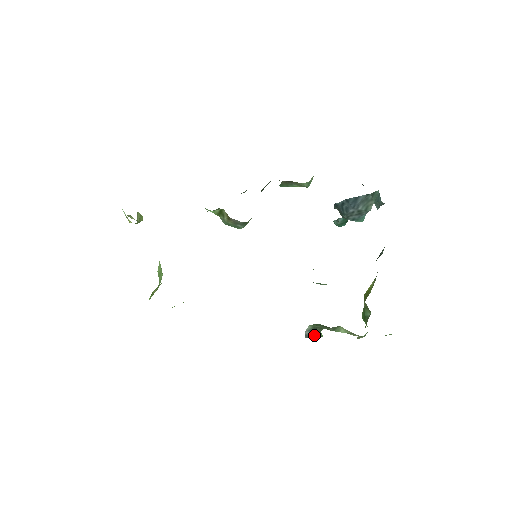
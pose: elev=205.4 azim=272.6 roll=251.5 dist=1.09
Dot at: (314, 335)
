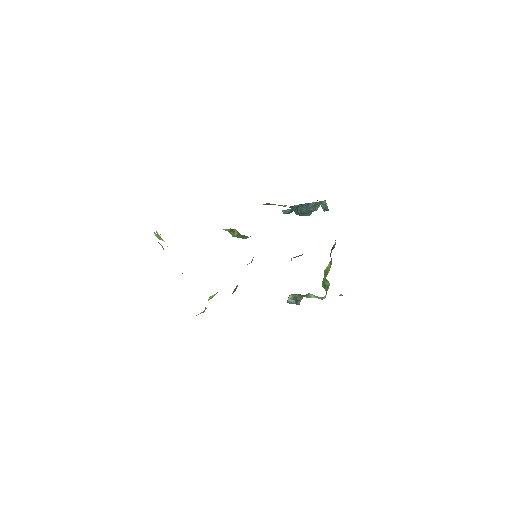
Dot at: (297, 302)
